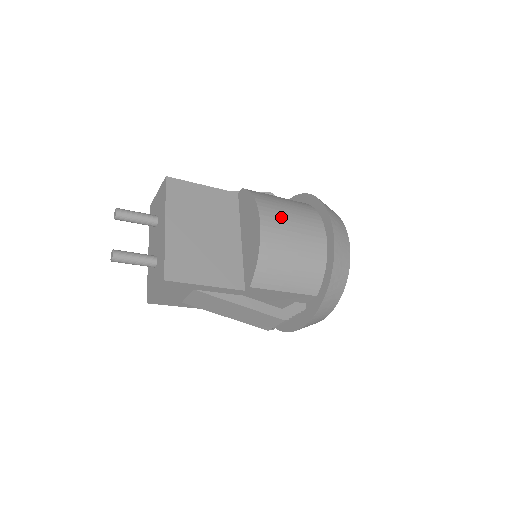
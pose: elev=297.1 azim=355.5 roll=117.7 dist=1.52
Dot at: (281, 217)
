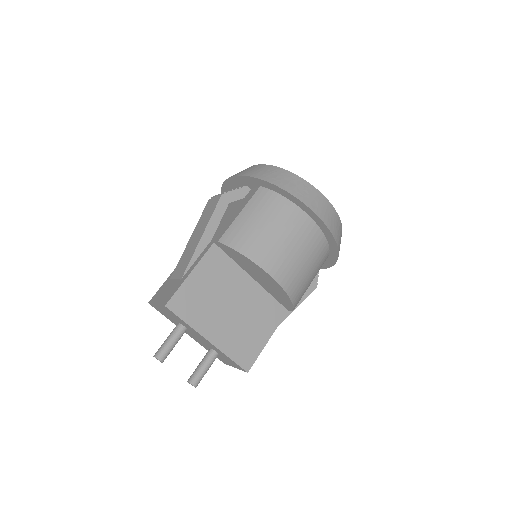
Dot at: (280, 253)
